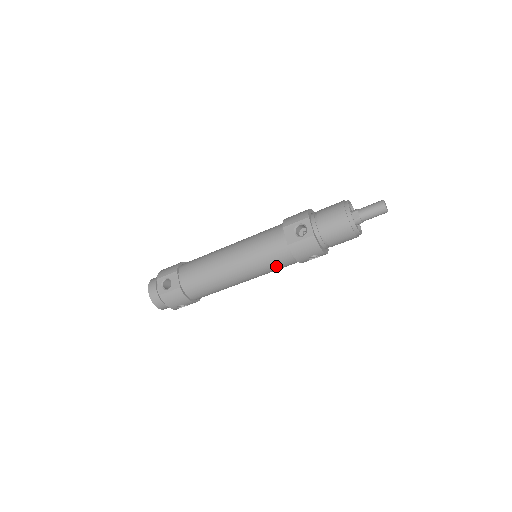
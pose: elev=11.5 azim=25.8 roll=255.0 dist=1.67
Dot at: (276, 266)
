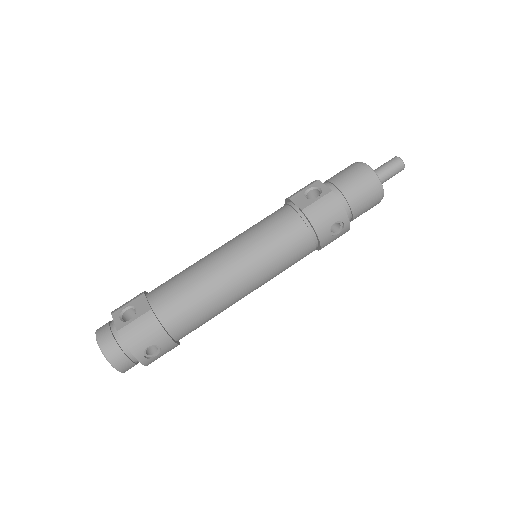
Dot at: (289, 250)
